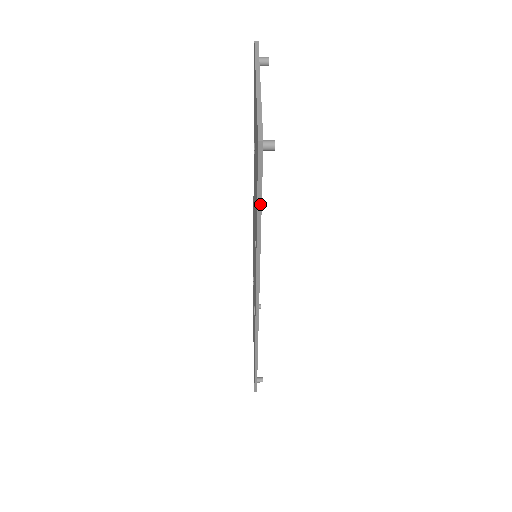
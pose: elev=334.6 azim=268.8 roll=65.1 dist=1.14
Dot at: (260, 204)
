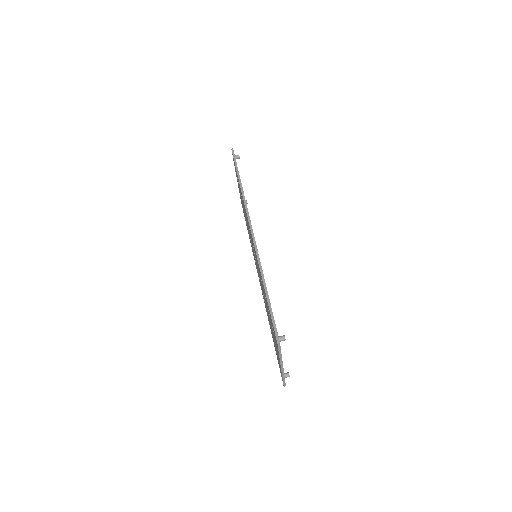
Dot at: occluded
